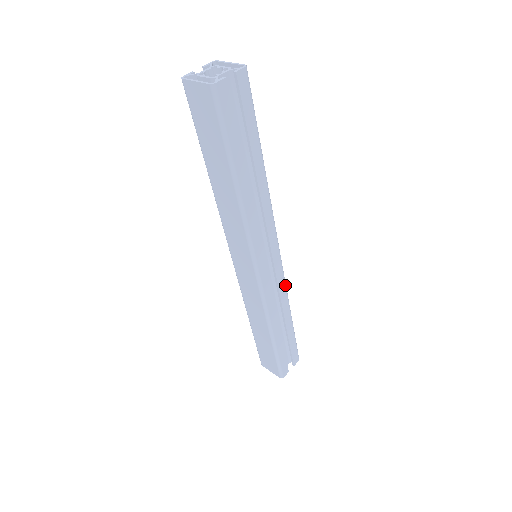
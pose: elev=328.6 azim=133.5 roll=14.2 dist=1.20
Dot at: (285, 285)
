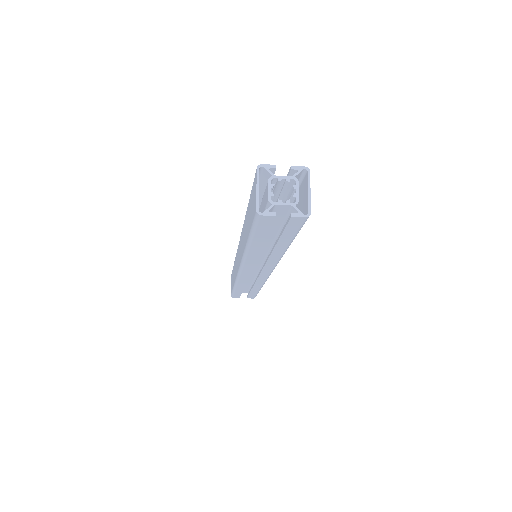
Dot at: (265, 281)
